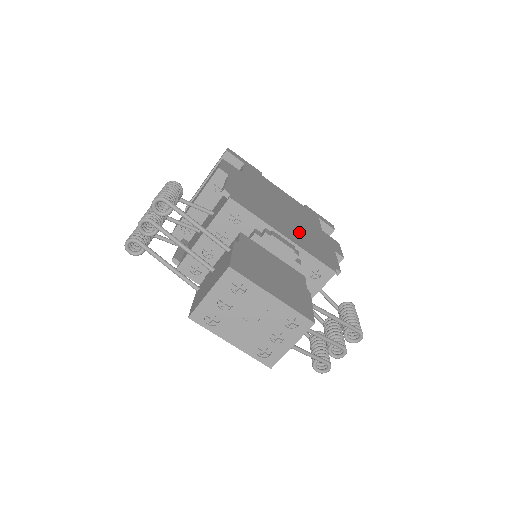
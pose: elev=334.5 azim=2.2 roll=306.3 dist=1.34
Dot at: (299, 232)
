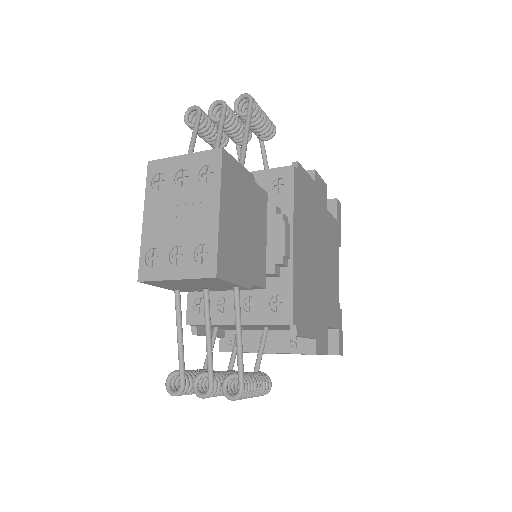
Dot at: (309, 275)
